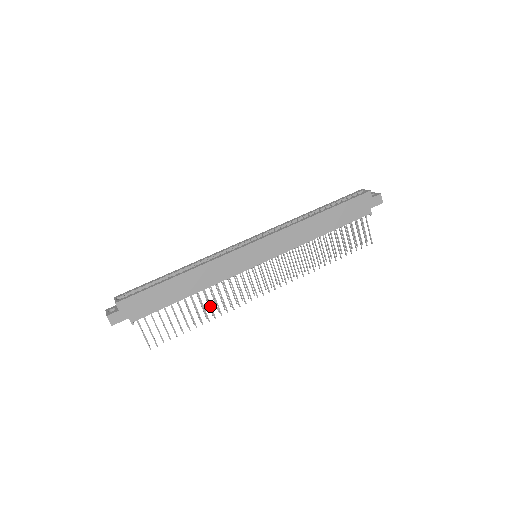
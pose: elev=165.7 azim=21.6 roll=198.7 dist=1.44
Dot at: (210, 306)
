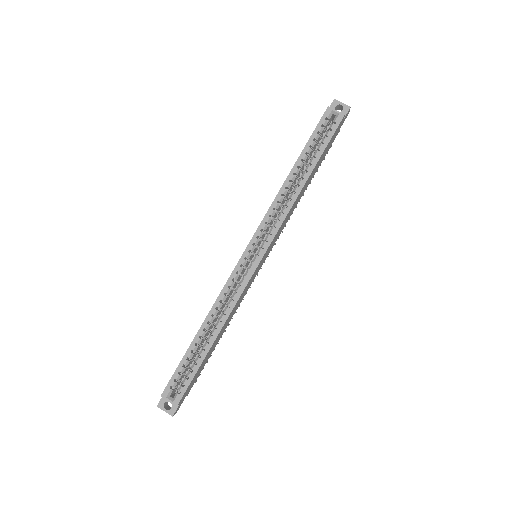
Dot at: occluded
